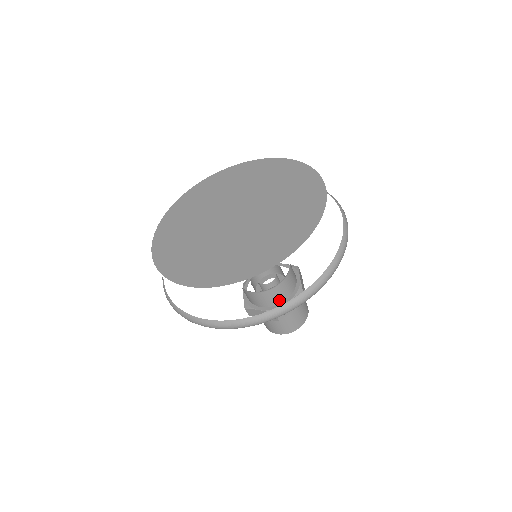
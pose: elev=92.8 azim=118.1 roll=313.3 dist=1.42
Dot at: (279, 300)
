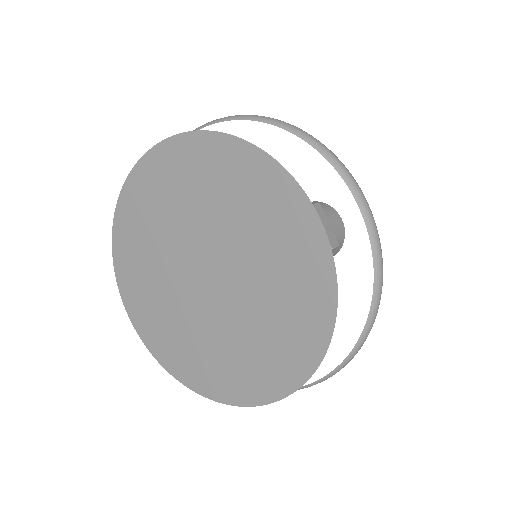
Dot at: occluded
